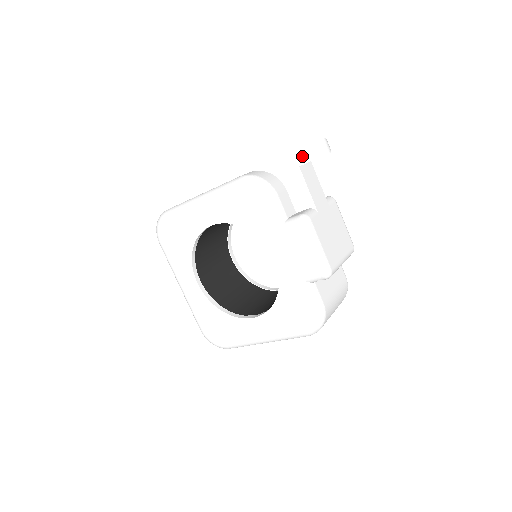
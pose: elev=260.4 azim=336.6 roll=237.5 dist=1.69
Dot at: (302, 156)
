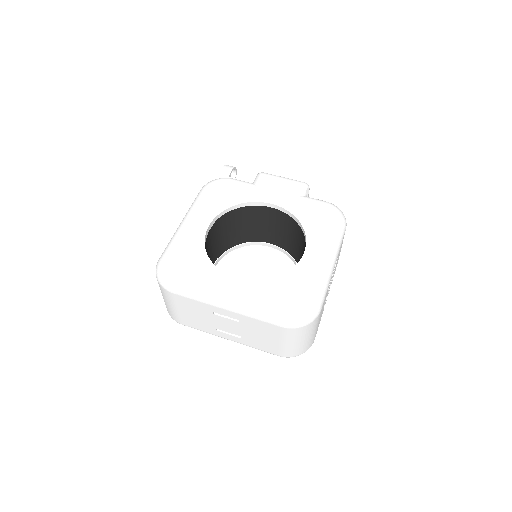
Dot at: (225, 172)
